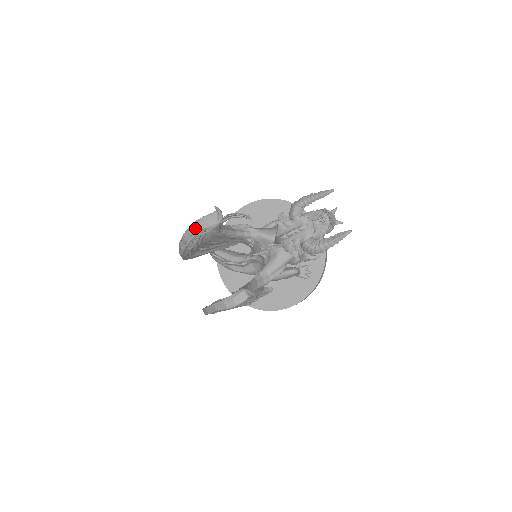
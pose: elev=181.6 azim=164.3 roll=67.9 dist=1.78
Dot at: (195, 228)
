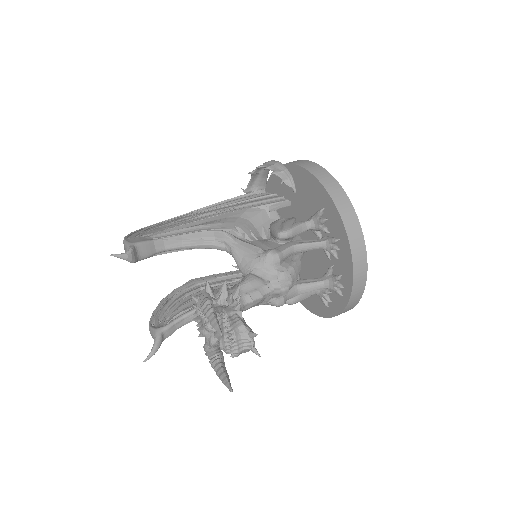
Dot at: occluded
